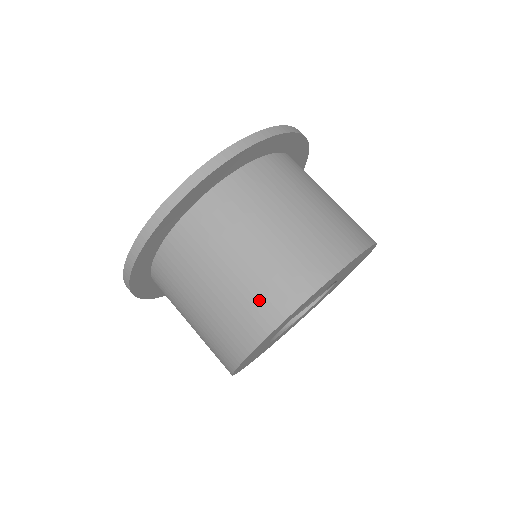
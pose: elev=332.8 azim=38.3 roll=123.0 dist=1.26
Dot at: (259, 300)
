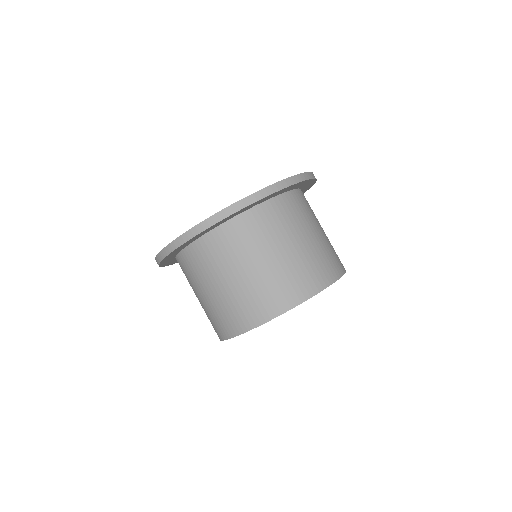
Dot at: (251, 305)
